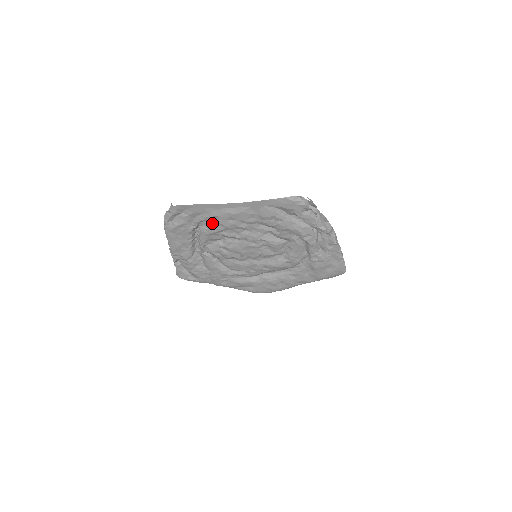
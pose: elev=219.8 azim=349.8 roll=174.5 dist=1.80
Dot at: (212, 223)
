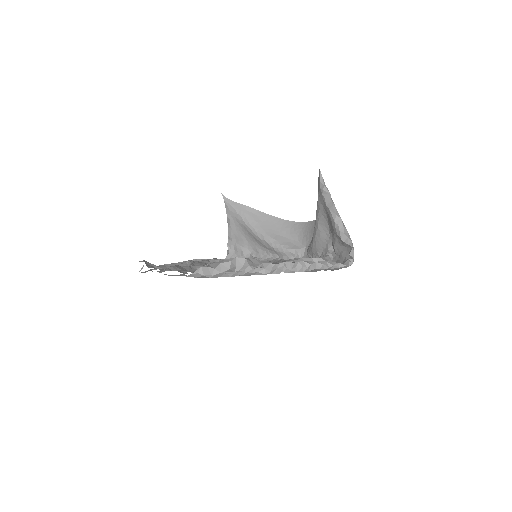
Dot at: occluded
